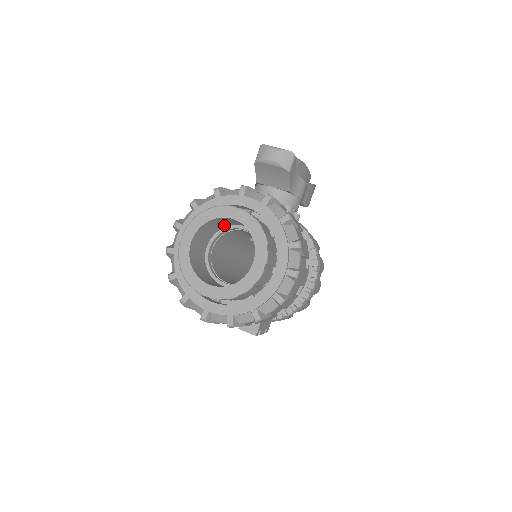
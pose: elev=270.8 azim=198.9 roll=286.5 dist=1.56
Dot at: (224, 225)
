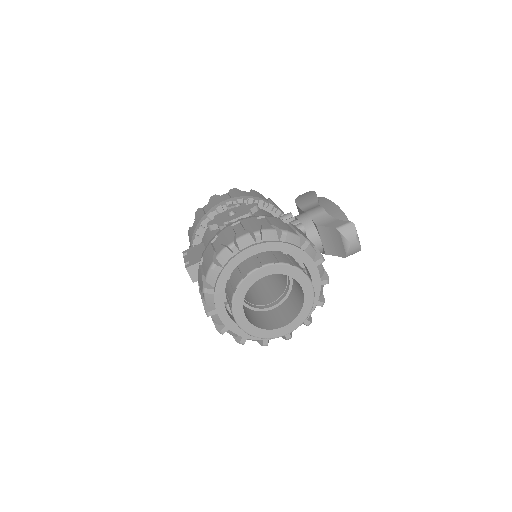
Dot at: occluded
